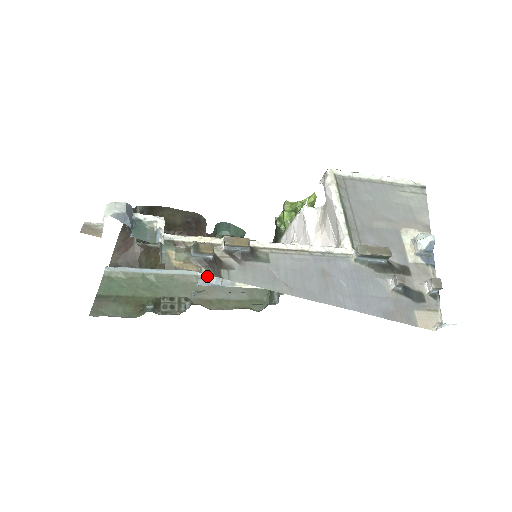
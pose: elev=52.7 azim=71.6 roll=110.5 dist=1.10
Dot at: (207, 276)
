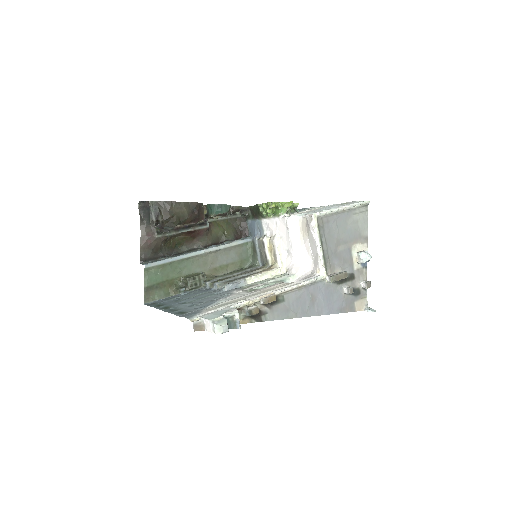
Dot at: (211, 251)
